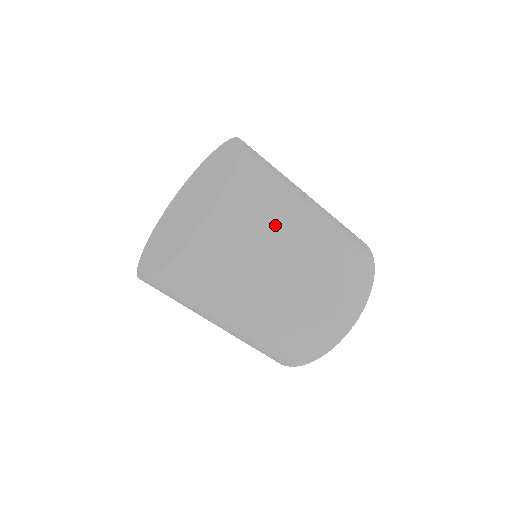
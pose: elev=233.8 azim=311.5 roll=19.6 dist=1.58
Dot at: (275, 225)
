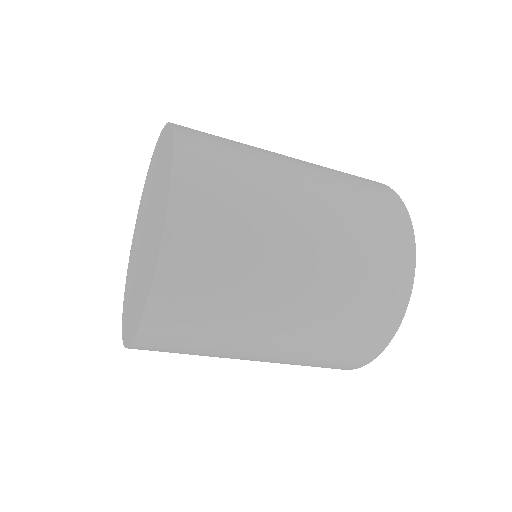
Dot at: (226, 333)
